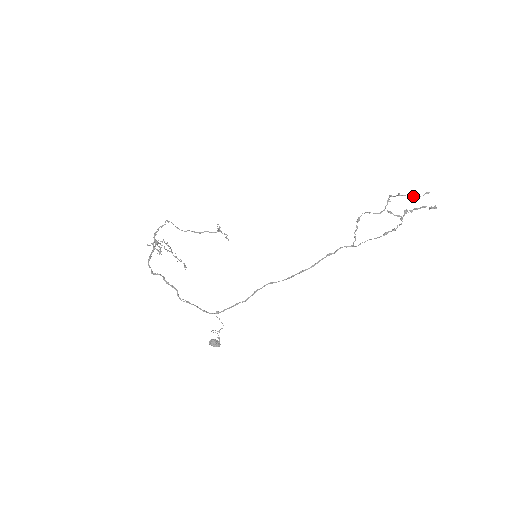
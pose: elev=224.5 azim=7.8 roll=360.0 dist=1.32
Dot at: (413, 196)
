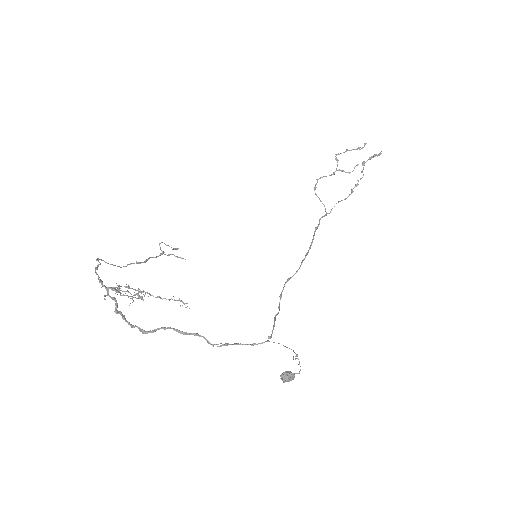
Dot at: (359, 148)
